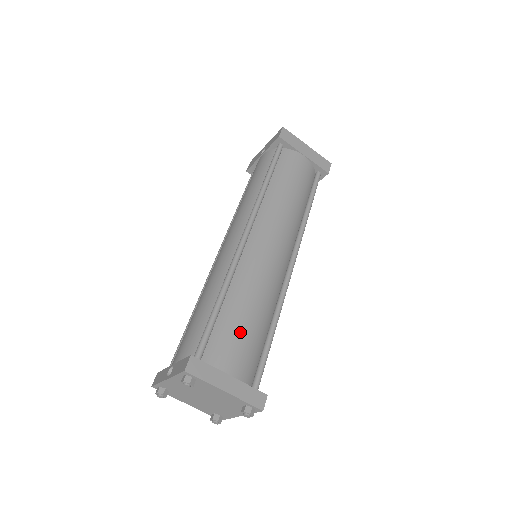
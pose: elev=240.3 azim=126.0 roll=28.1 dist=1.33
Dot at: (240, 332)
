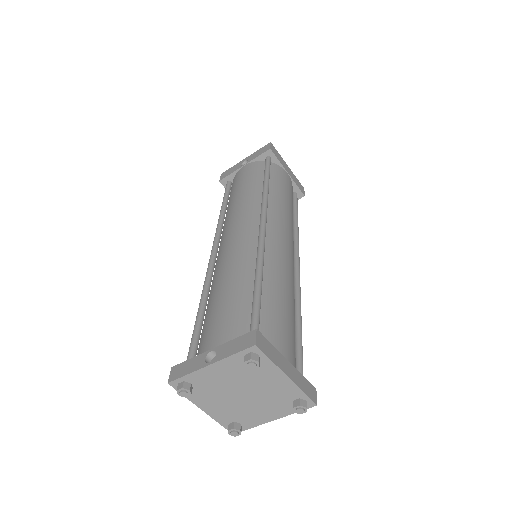
Dot at: (284, 317)
